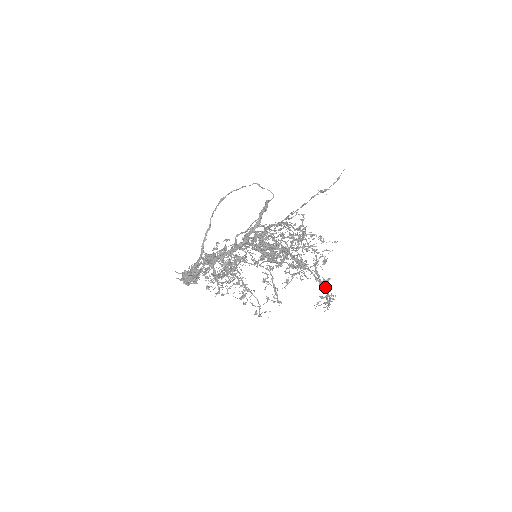
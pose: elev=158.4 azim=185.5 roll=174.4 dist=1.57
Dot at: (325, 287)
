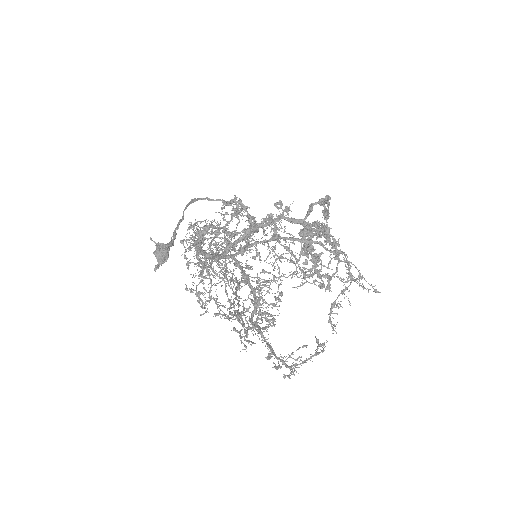
Dot at: (282, 363)
